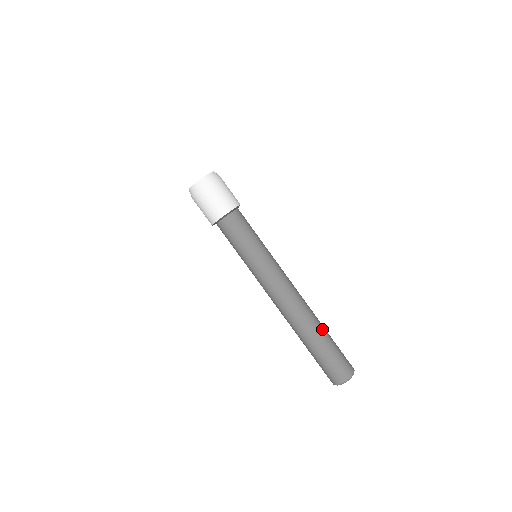
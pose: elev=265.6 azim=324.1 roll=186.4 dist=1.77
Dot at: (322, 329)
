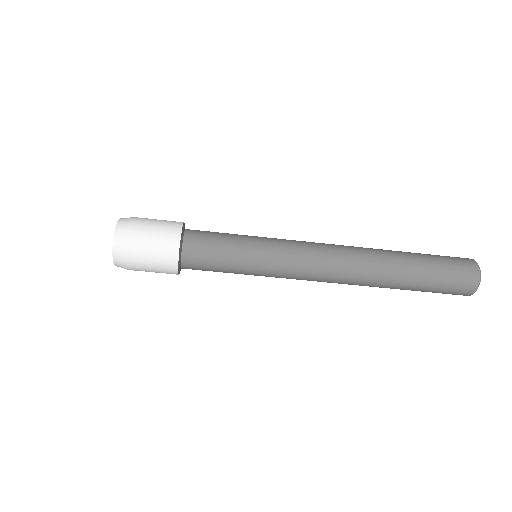
Dot at: (402, 271)
